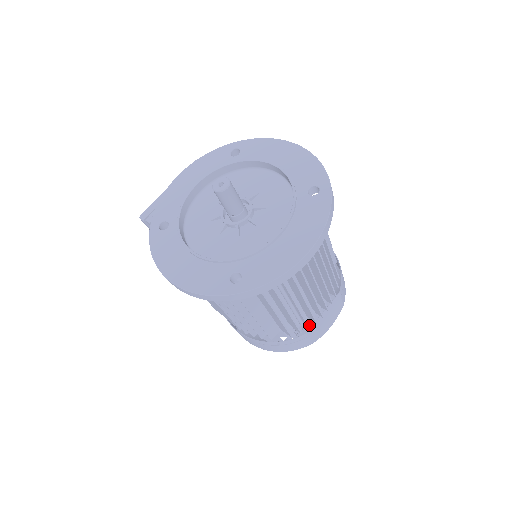
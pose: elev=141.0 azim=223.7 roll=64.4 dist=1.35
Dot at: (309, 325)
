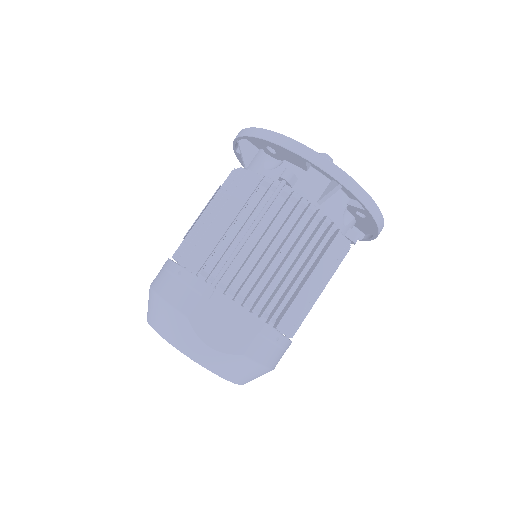
Dot at: (217, 293)
